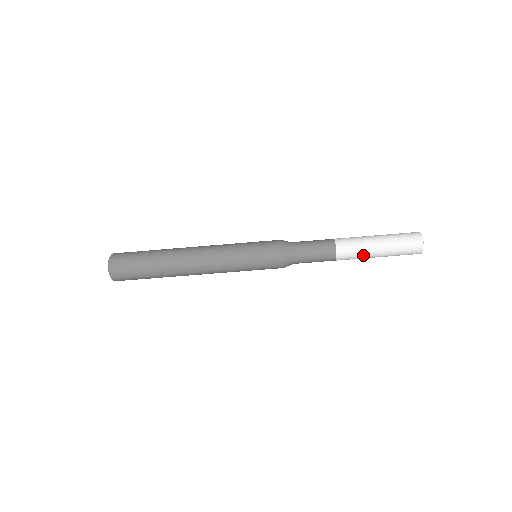
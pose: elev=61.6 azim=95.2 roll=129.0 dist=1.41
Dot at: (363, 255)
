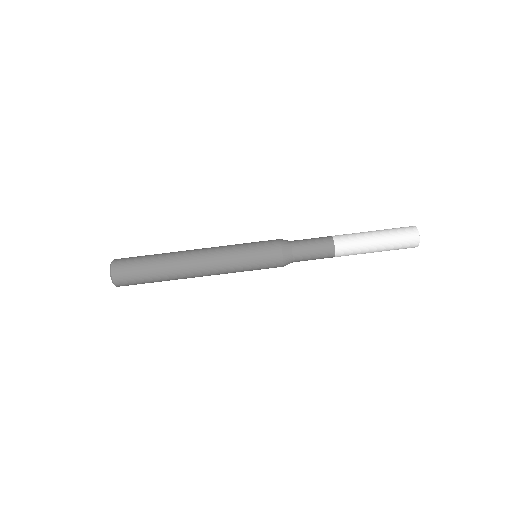
Dot at: occluded
